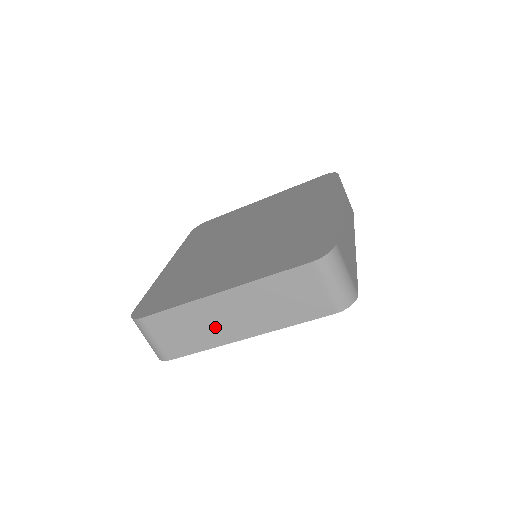
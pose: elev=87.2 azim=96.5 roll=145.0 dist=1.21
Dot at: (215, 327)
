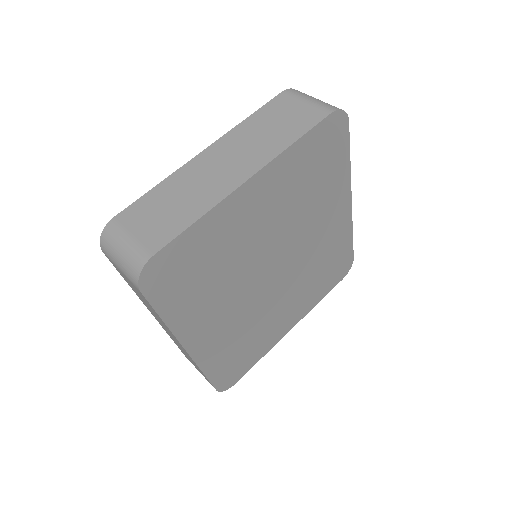
Dot at: (207, 185)
